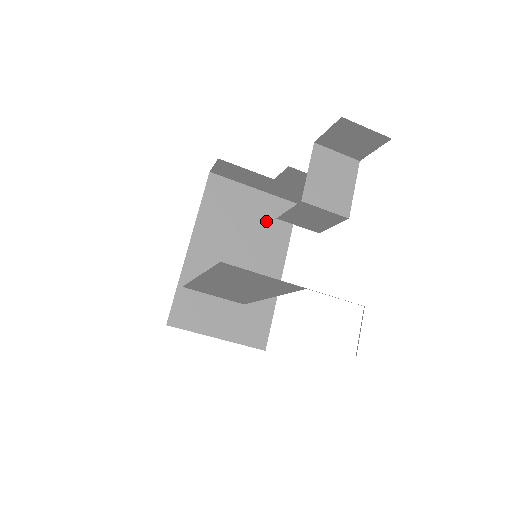
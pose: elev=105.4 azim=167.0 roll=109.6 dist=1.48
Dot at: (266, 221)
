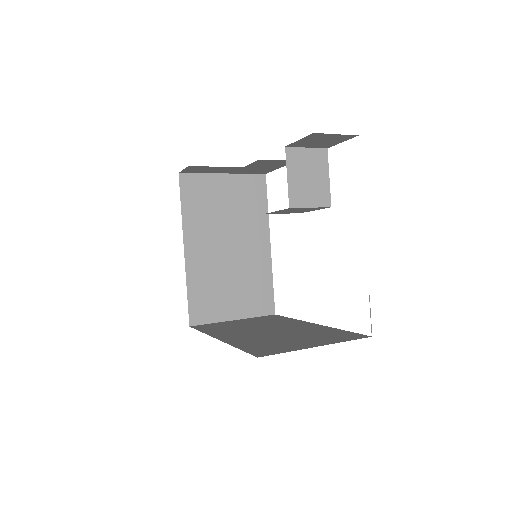
Dot at: (243, 201)
